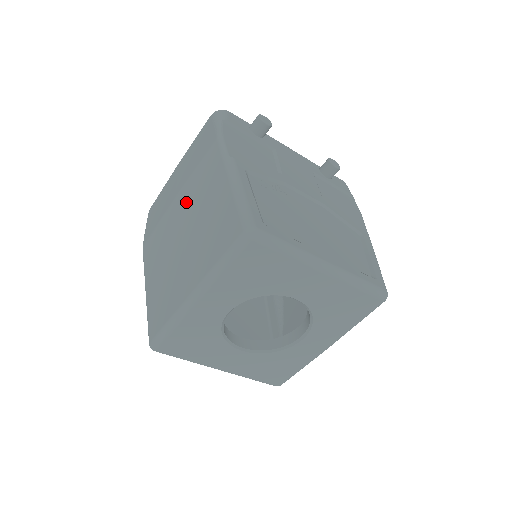
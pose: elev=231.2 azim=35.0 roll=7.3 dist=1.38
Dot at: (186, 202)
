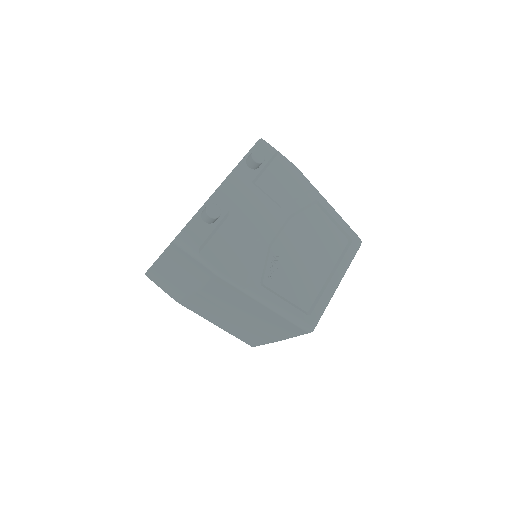
Dot at: (216, 300)
